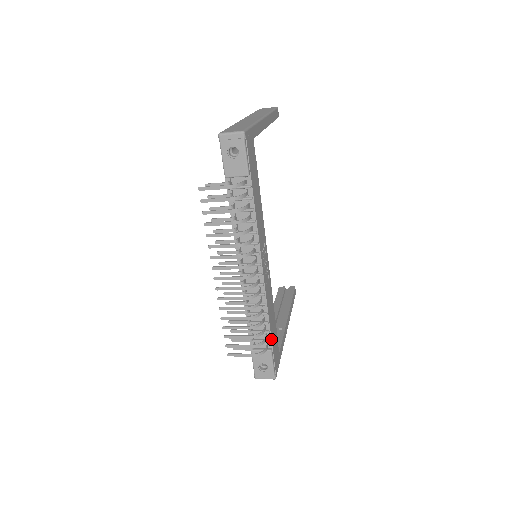
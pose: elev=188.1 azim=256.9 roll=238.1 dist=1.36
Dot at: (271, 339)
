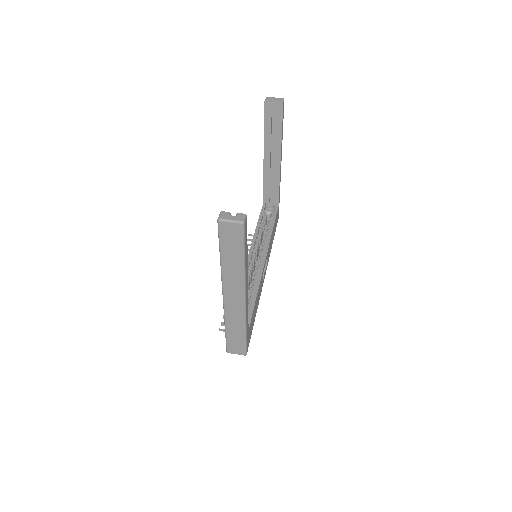
Dot at: occluded
